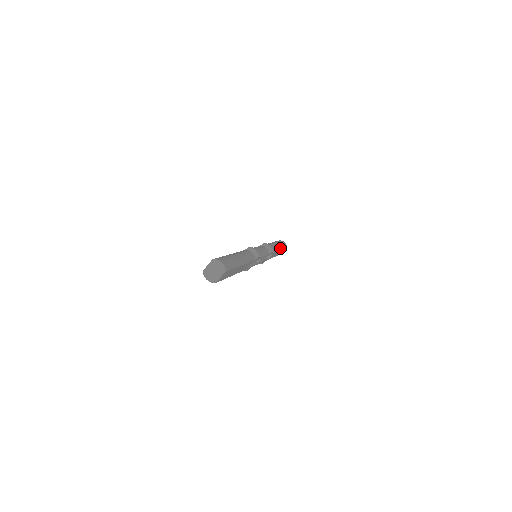
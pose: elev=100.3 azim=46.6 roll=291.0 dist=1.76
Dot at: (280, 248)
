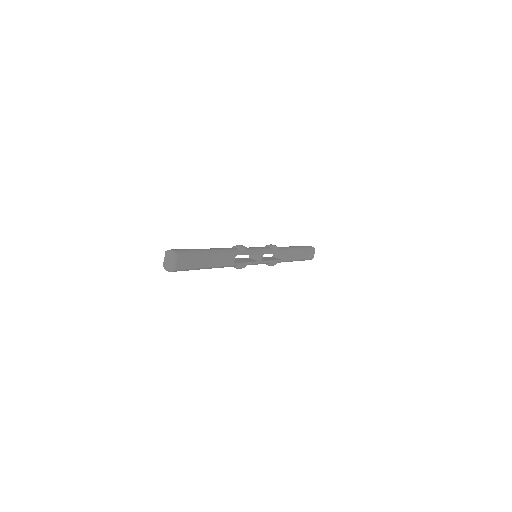
Dot at: (299, 249)
